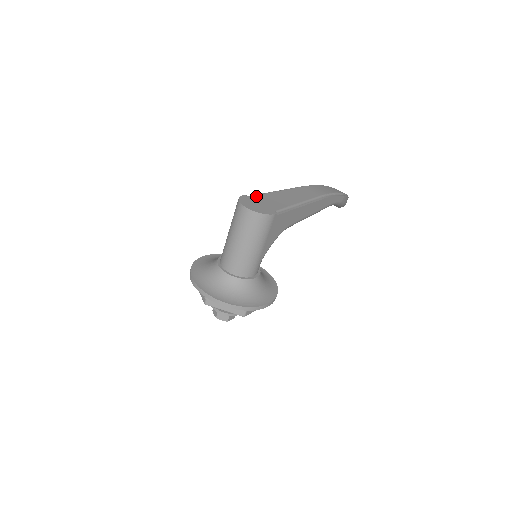
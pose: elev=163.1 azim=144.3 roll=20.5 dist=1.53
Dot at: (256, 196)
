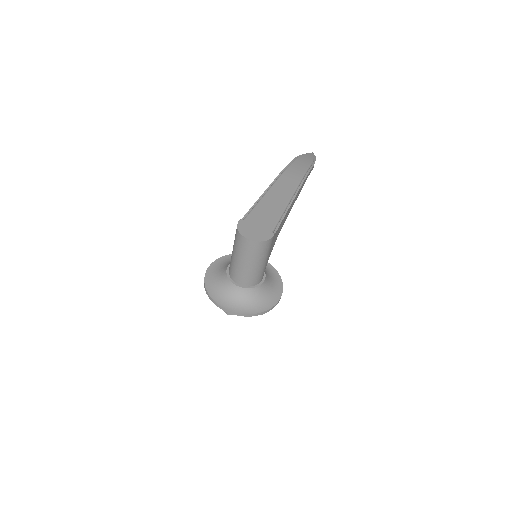
Dot at: (249, 216)
